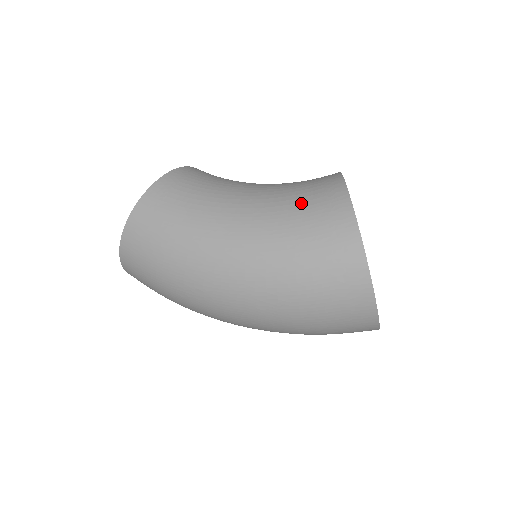
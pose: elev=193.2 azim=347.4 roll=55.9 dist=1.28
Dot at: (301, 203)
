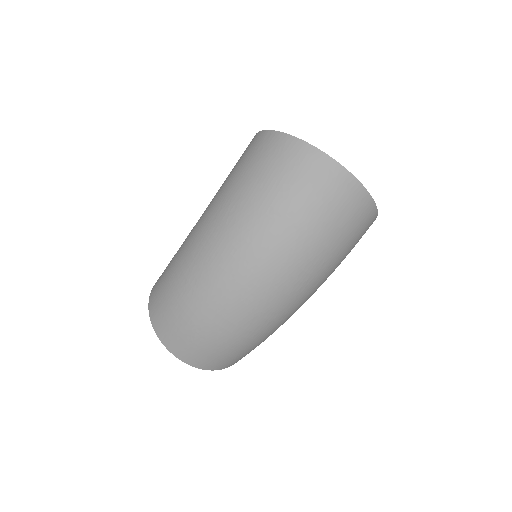
Dot at: occluded
